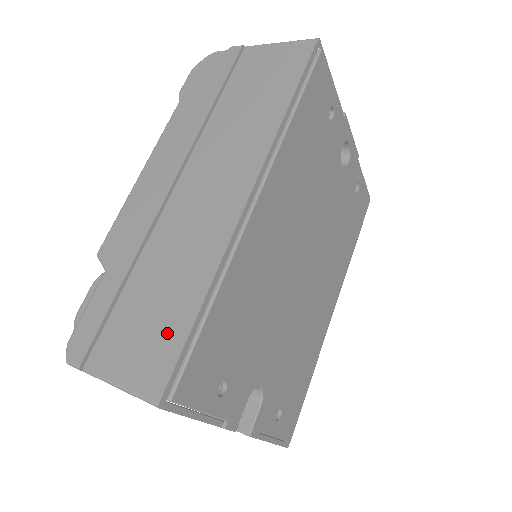
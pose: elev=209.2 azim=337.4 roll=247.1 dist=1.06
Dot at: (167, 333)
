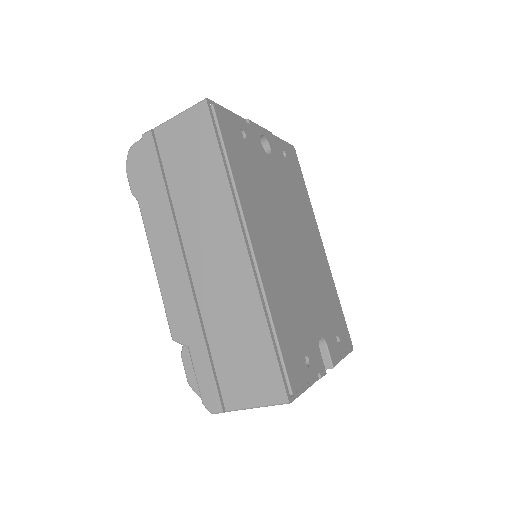
Dot at: (262, 361)
